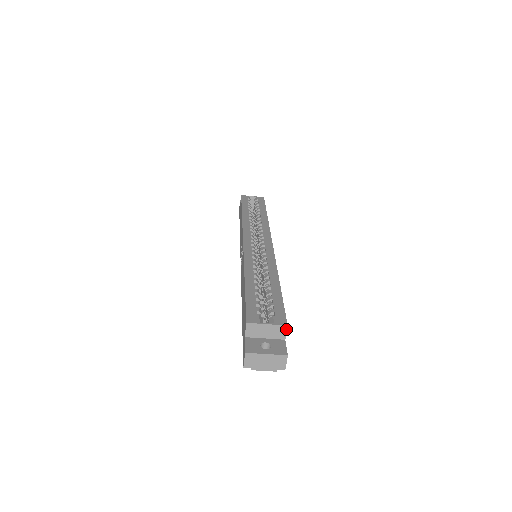
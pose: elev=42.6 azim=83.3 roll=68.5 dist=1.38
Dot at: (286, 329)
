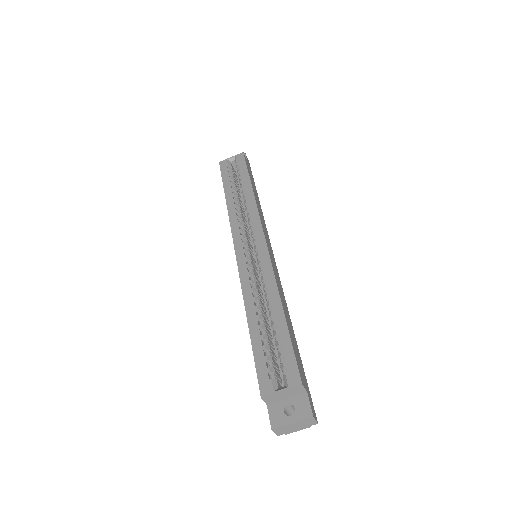
Dot at: (302, 387)
